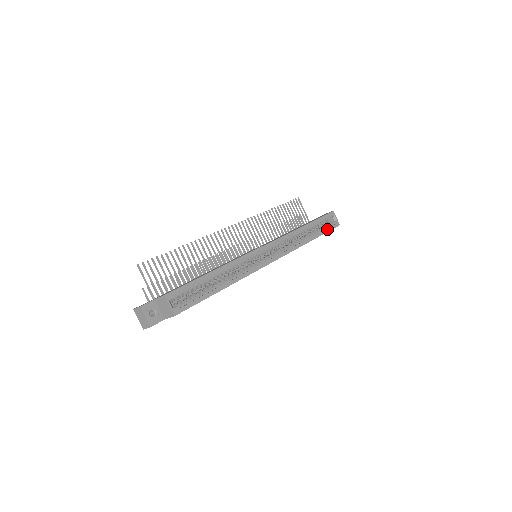
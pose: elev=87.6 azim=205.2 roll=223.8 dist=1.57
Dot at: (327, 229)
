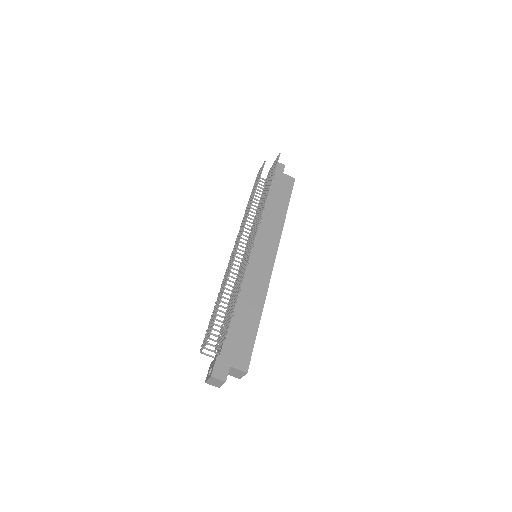
Dot at: occluded
